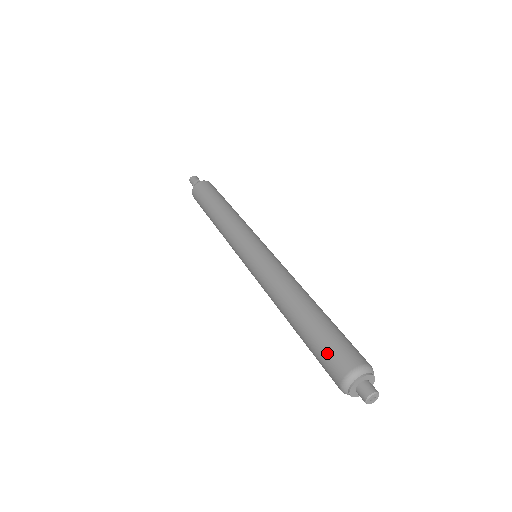
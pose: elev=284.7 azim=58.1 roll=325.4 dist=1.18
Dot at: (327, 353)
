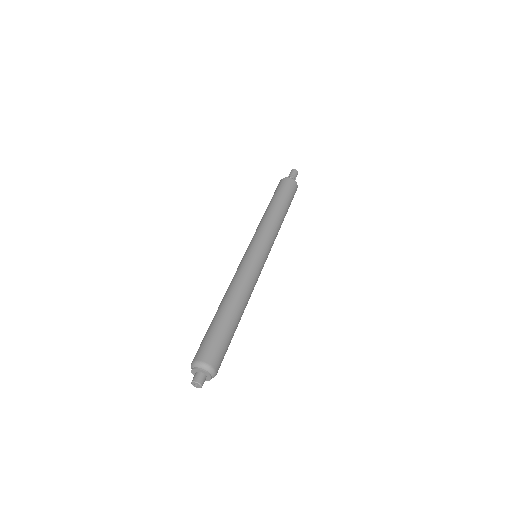
Dot at: (208, 342)
